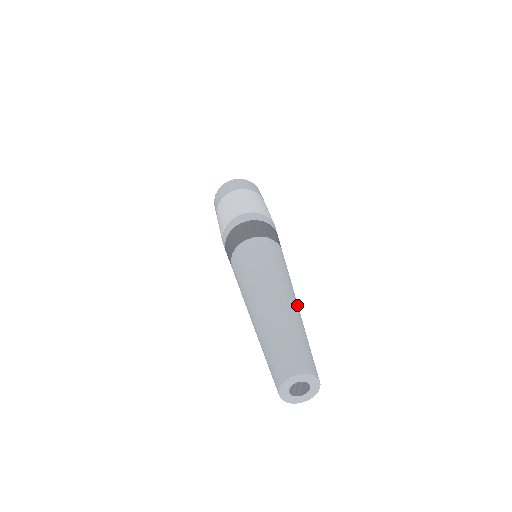
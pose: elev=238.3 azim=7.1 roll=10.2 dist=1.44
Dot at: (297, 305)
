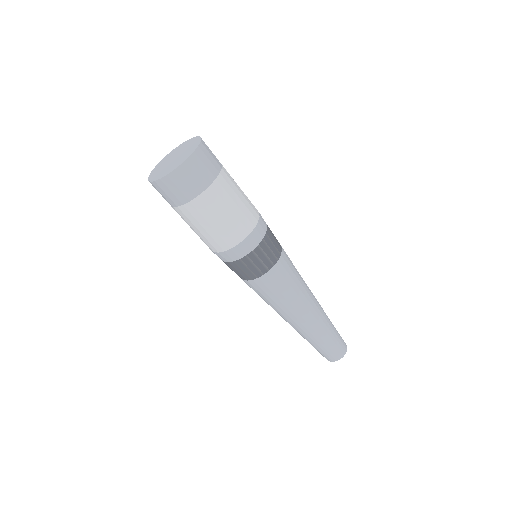
Dot at: occluded
